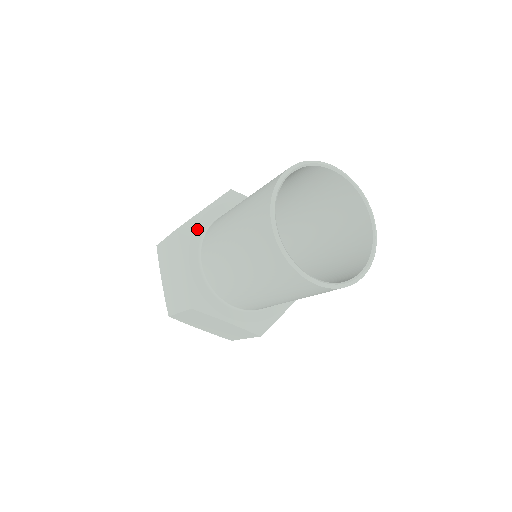
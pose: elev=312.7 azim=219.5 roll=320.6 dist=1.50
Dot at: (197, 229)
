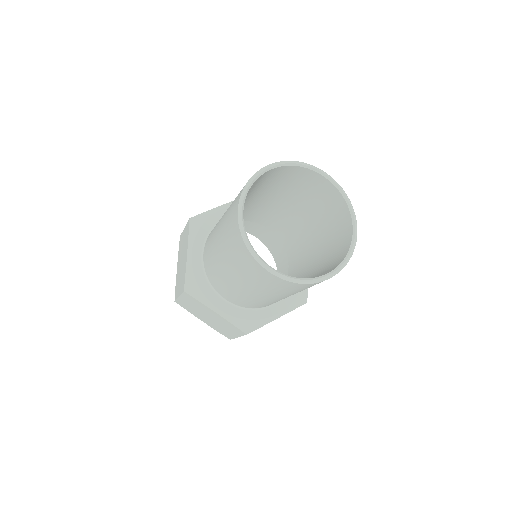
Dot at: (208, 222)
